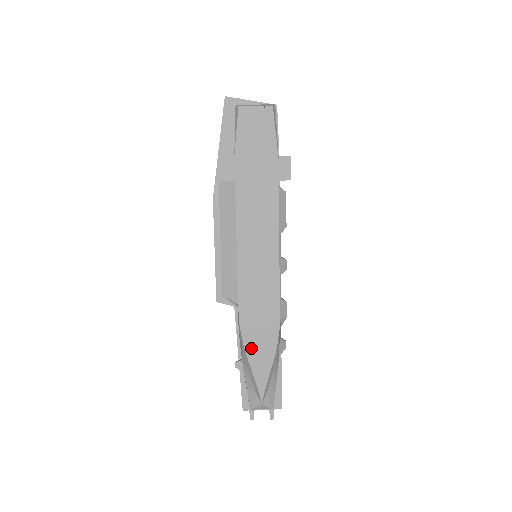
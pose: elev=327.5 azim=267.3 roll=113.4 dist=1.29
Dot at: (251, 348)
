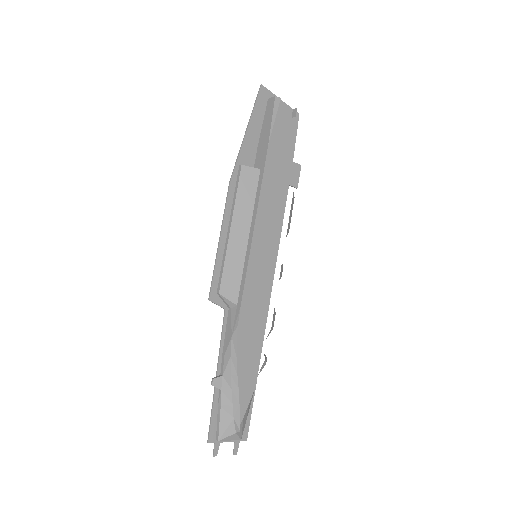
Dot at: occluded
